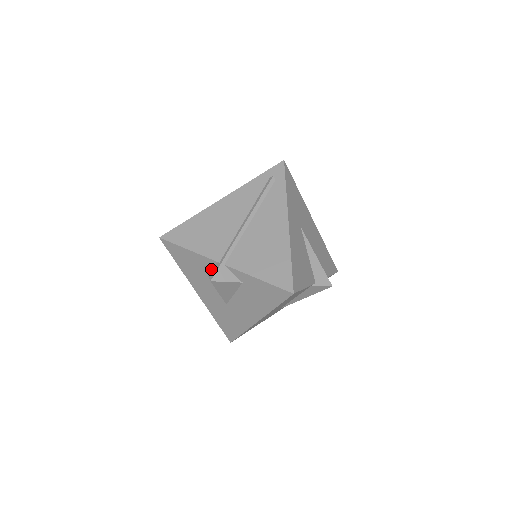
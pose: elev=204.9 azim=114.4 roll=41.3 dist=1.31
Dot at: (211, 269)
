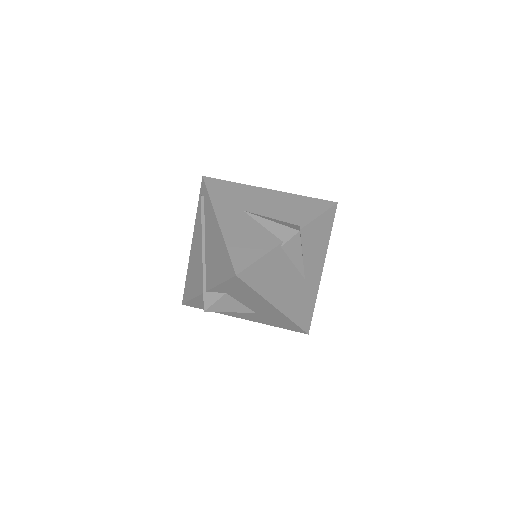
Dot at: occluded
